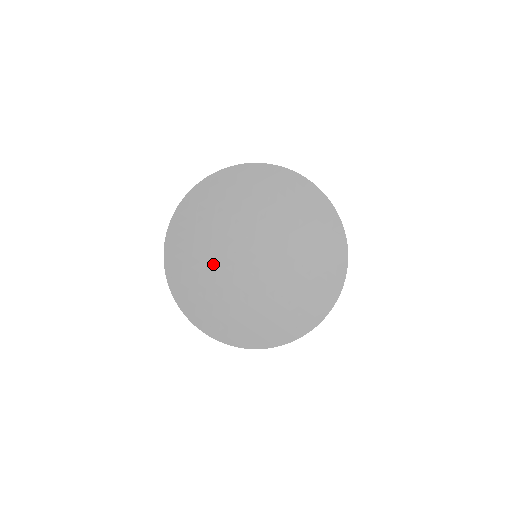
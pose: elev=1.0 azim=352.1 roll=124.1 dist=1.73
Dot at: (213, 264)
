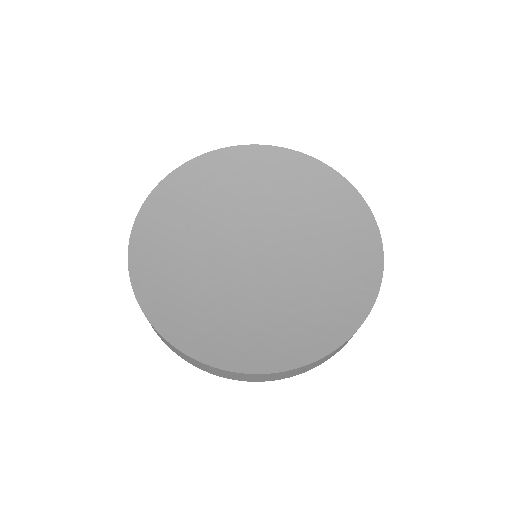
Dot at: (198, 270)
